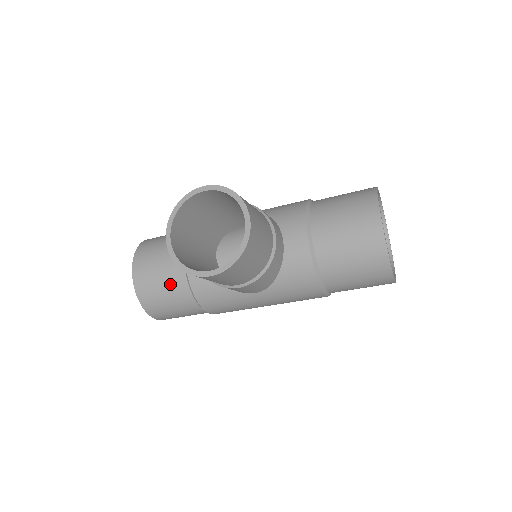
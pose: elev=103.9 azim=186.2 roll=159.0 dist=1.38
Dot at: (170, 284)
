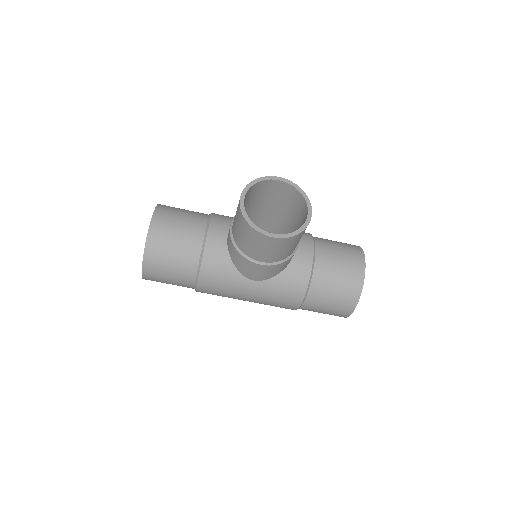
Dot at: (184, 244)
